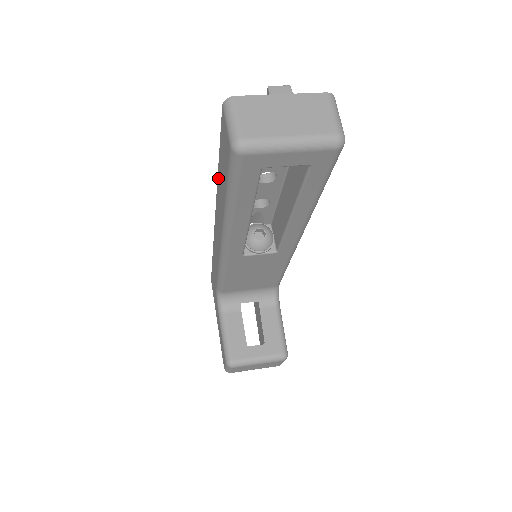
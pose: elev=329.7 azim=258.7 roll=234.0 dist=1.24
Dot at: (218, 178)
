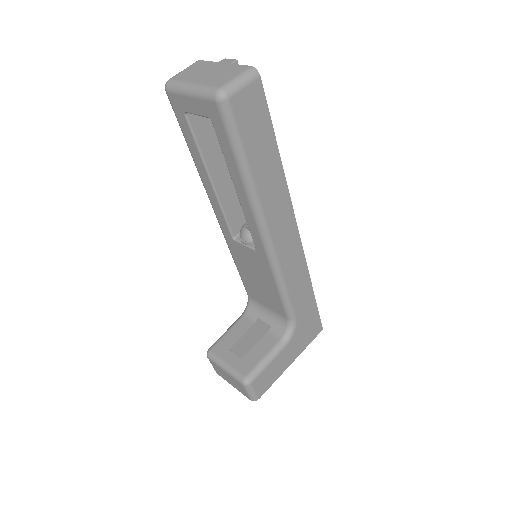
Dot at: occluded
